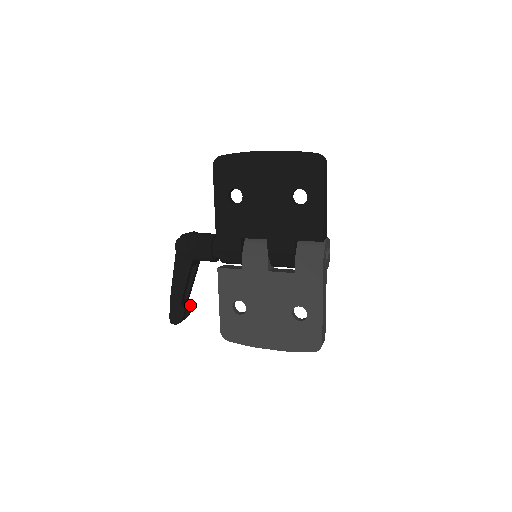
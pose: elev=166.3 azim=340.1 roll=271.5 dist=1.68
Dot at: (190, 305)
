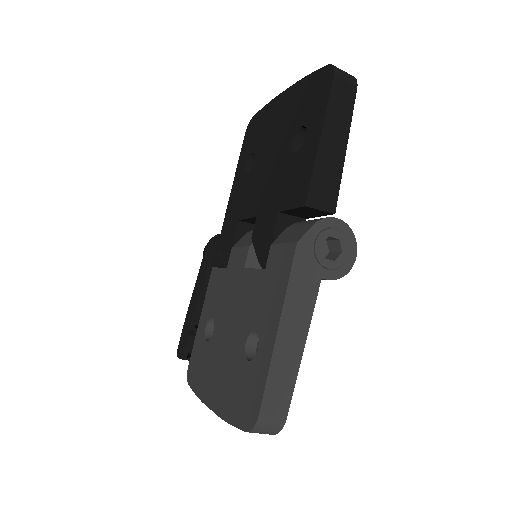
Dot at: occluded
